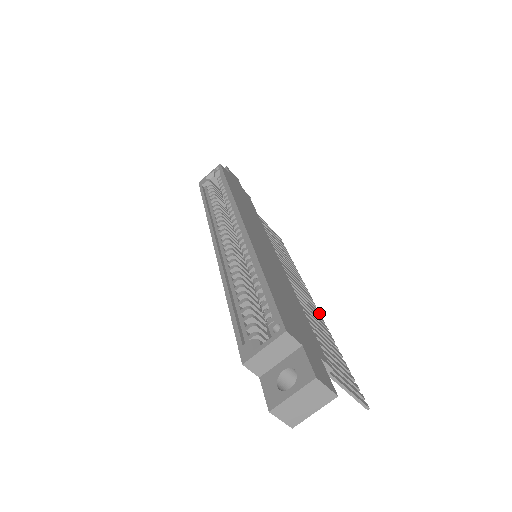
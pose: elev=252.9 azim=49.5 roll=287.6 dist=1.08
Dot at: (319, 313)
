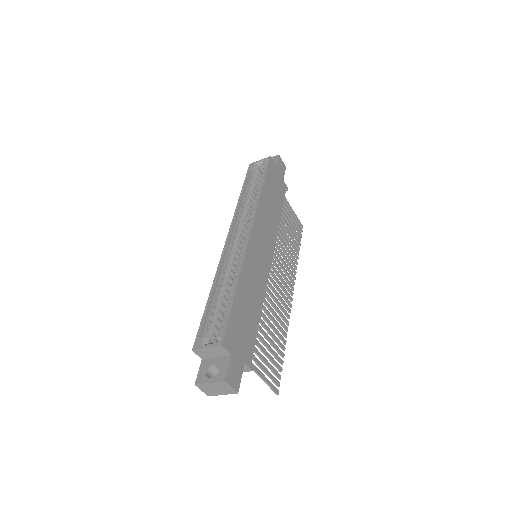
Dot at: (290, 309)
